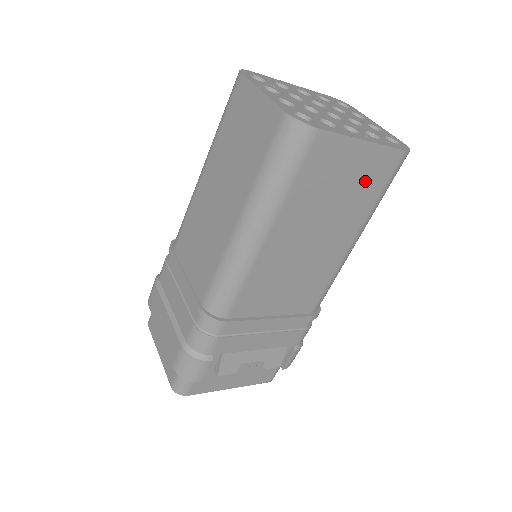
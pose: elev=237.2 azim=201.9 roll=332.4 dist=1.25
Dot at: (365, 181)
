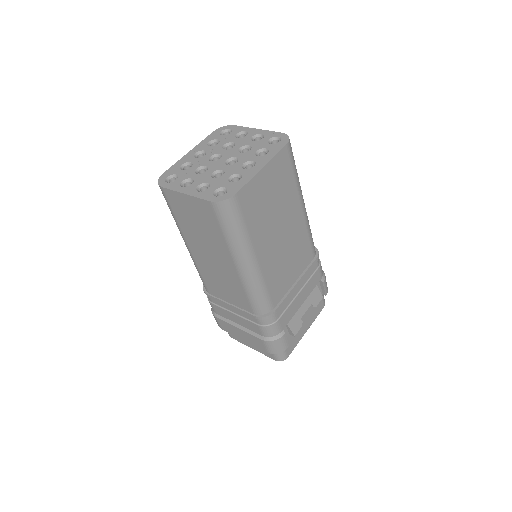
Dot at: (280, 180)
